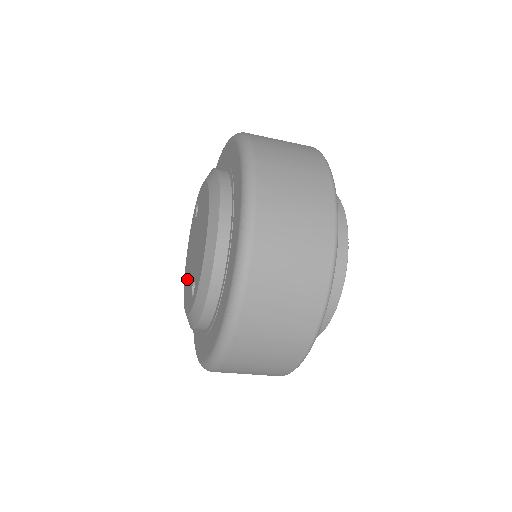
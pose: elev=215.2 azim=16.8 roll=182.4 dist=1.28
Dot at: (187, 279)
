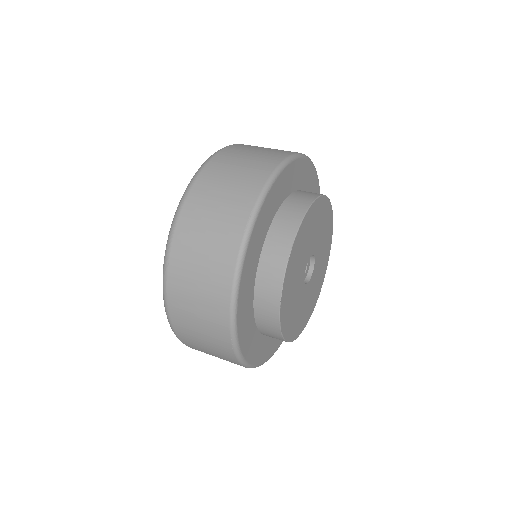
Dot at: occluded
